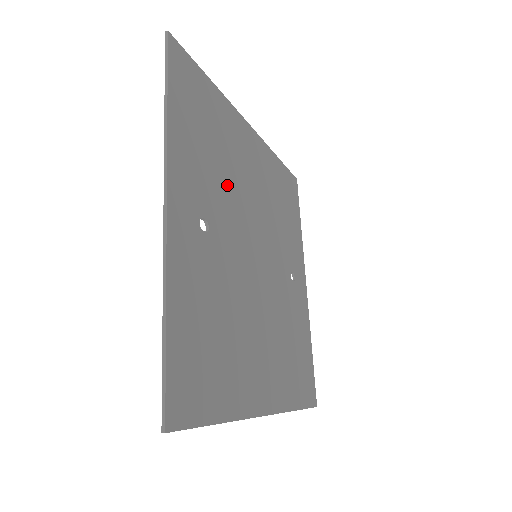
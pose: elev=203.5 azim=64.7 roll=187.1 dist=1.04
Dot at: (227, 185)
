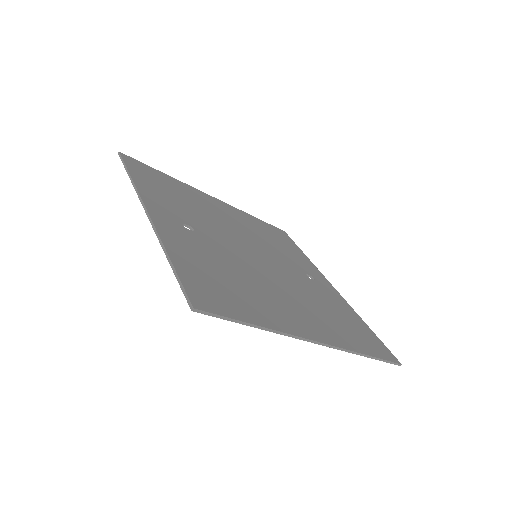
Dot at: (204, 217)
